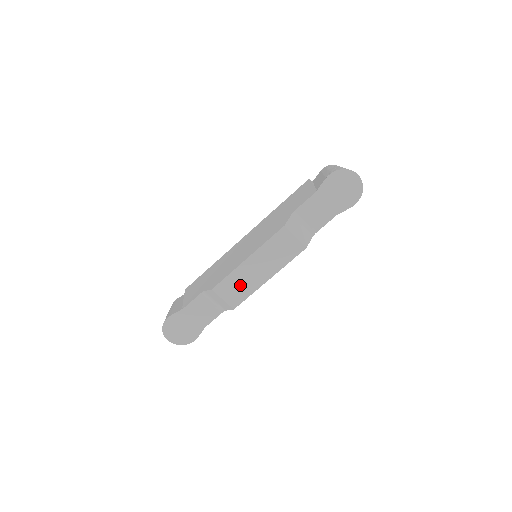
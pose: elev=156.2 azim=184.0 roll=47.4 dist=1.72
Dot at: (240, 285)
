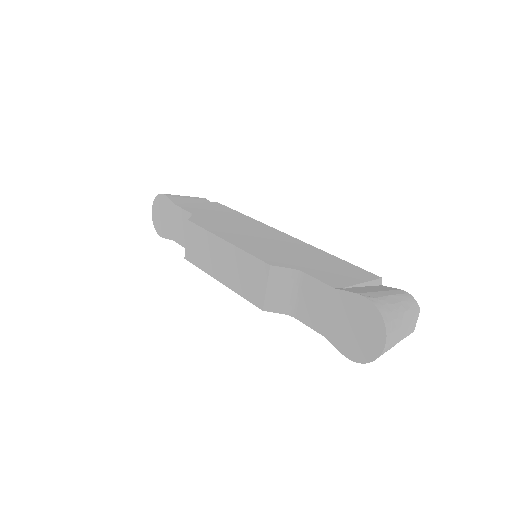
Dot at: (203, 250)
